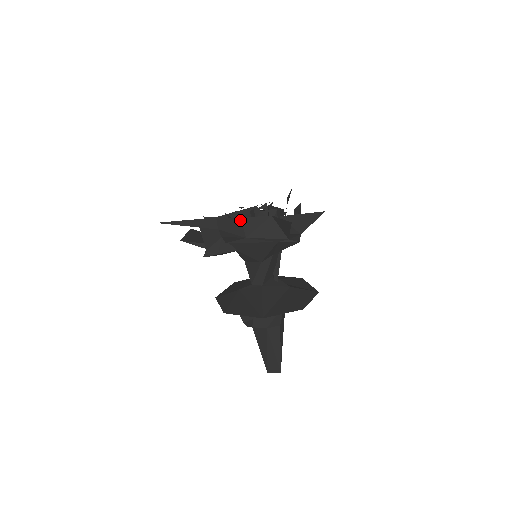
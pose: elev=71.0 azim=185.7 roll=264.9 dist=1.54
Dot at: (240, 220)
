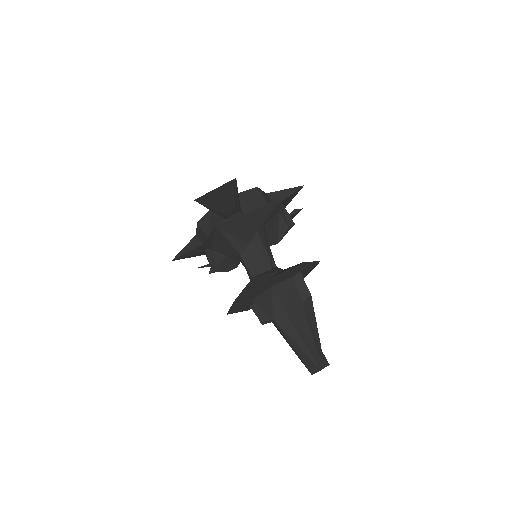
Dot at: (198, 225)
